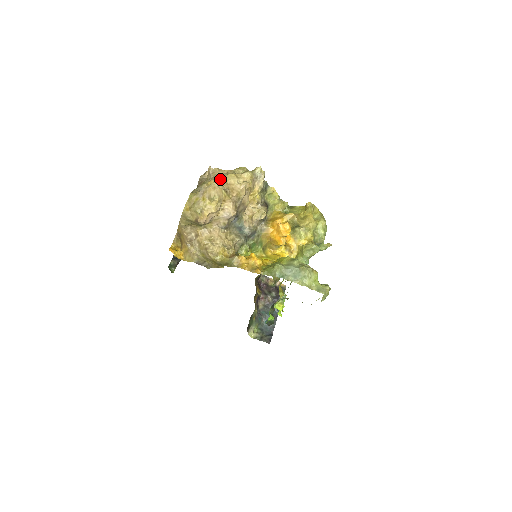
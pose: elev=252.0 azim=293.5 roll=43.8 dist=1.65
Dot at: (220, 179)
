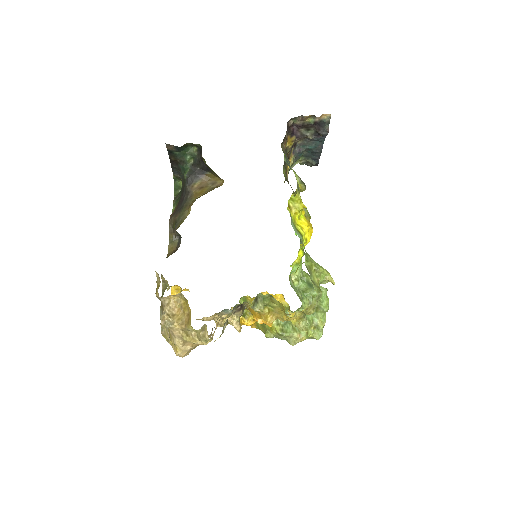
Dot at: (180, 342)
